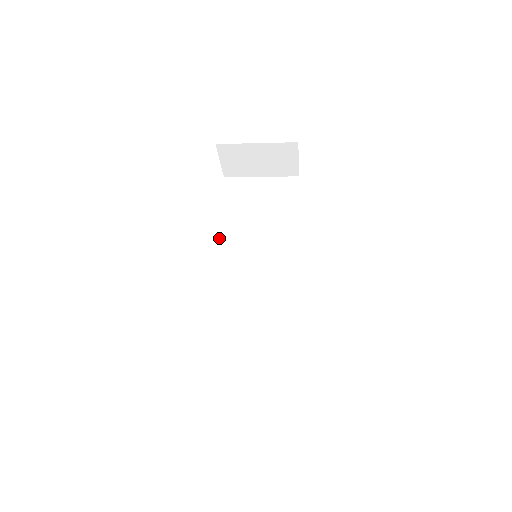
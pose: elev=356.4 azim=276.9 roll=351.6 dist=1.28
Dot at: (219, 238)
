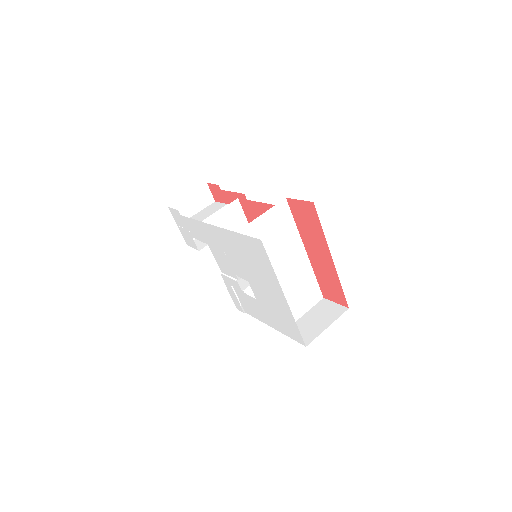
Dot at: occluded
